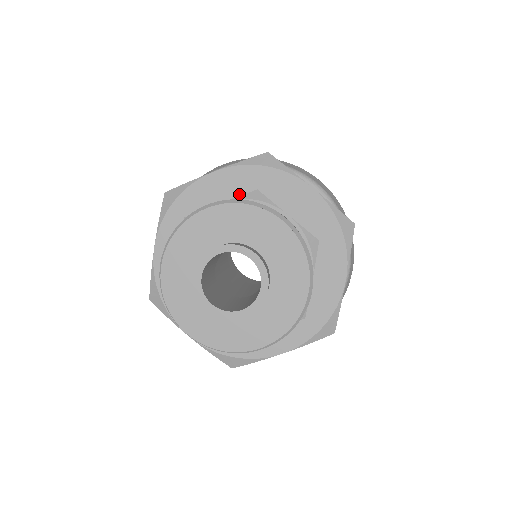
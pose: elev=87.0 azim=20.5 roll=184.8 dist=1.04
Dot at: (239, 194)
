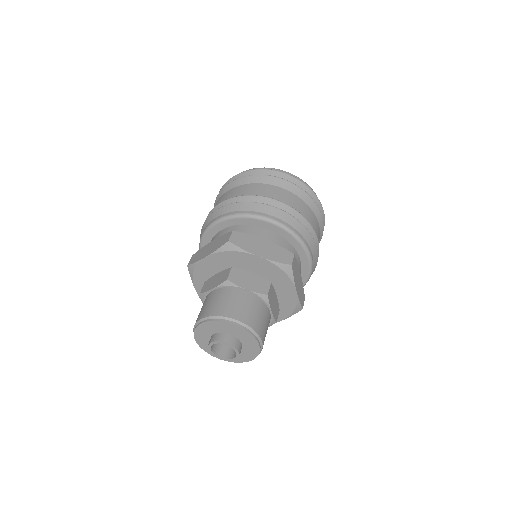
Dot at: (223, 265)
